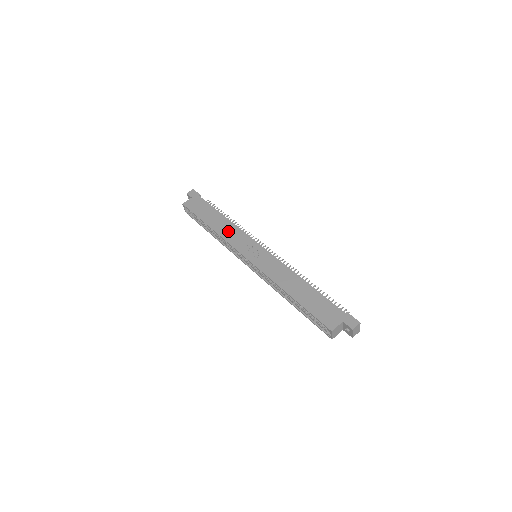
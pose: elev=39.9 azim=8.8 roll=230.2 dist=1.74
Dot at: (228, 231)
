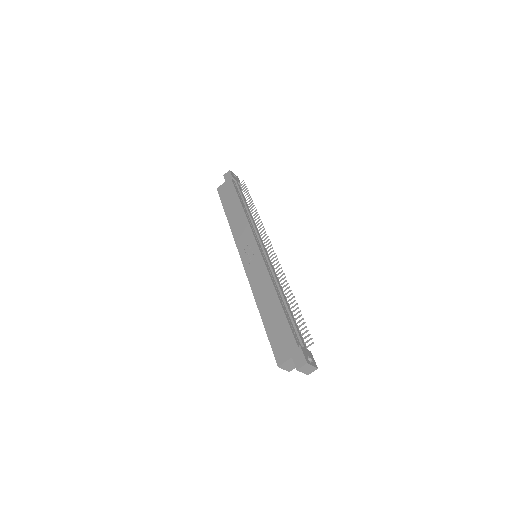
Dot at: (238, 225)
